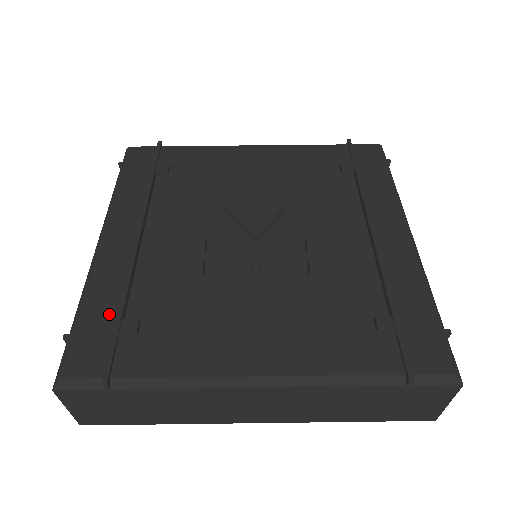
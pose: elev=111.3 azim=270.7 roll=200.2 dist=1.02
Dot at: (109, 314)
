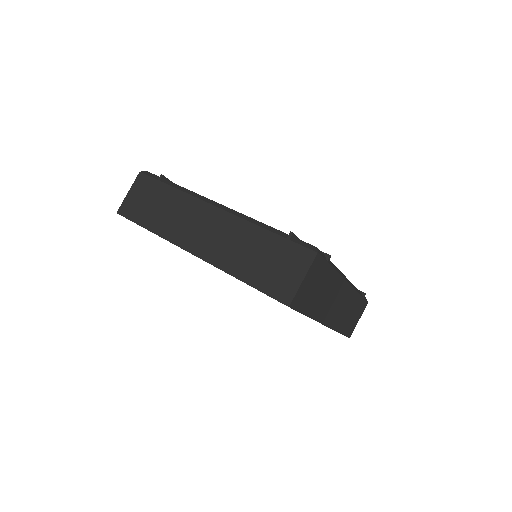
Dot at: occluded
